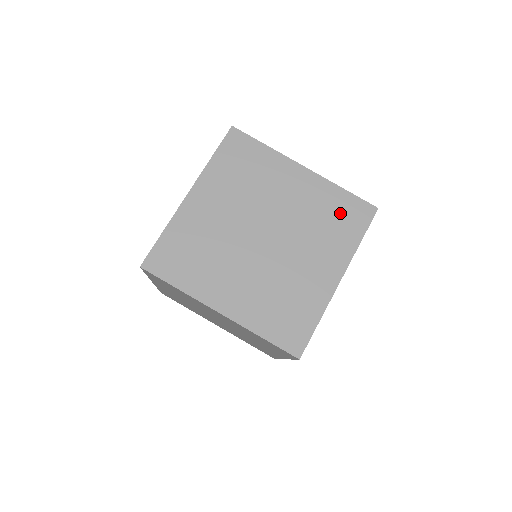
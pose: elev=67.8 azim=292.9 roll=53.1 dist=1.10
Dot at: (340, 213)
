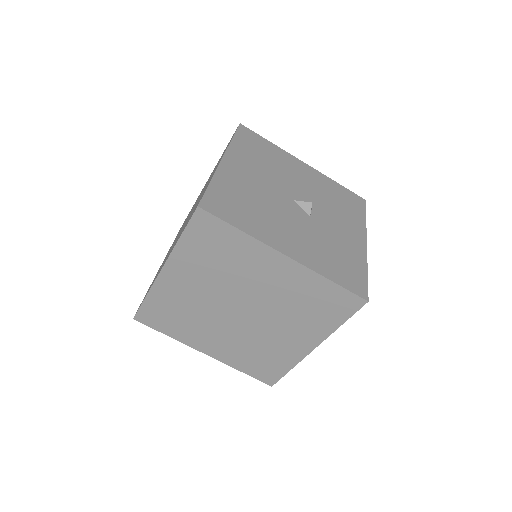
Dot at: occluded
